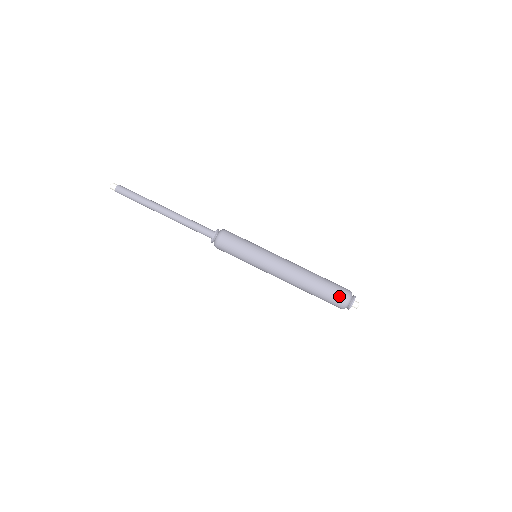
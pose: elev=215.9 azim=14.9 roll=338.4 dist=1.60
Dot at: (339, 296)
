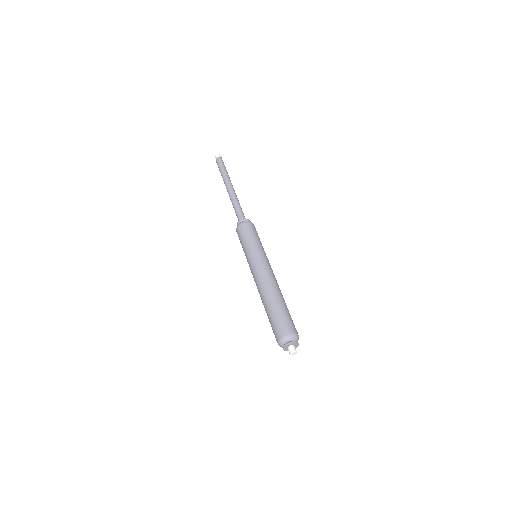
Dot at: (275, 332)
